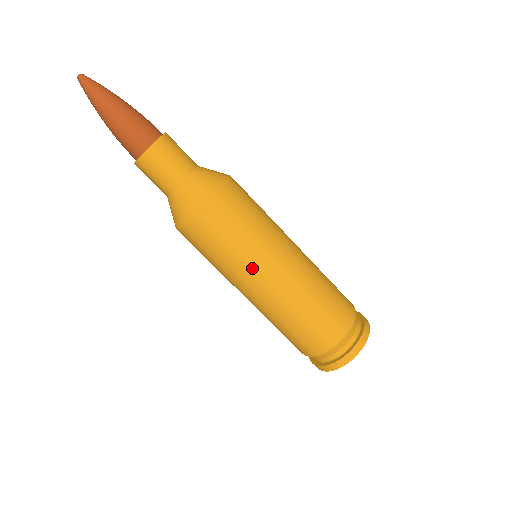
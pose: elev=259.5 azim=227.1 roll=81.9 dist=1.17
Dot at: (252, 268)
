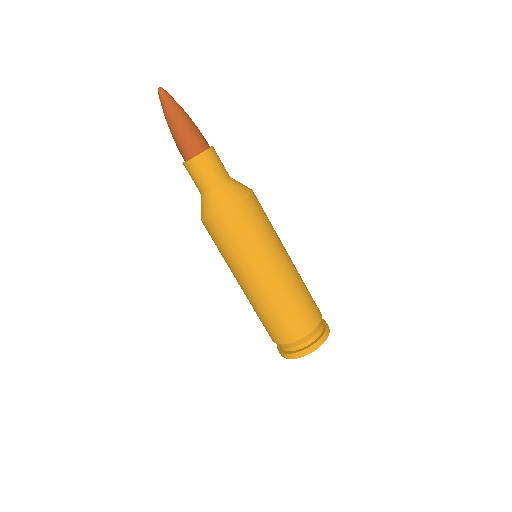
Dot at: (259, 261)
